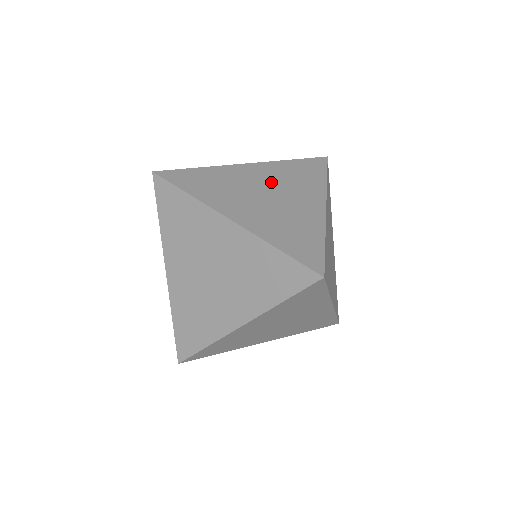
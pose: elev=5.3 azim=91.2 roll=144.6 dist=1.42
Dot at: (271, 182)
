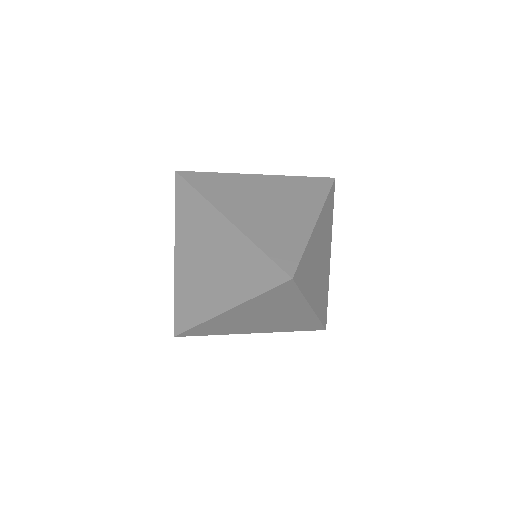
Dot at: (275, 193)
